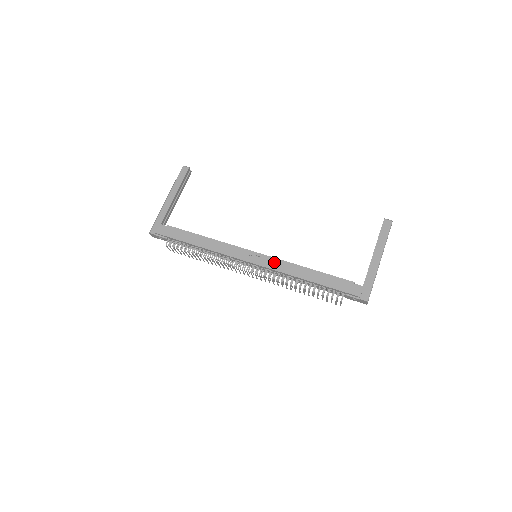
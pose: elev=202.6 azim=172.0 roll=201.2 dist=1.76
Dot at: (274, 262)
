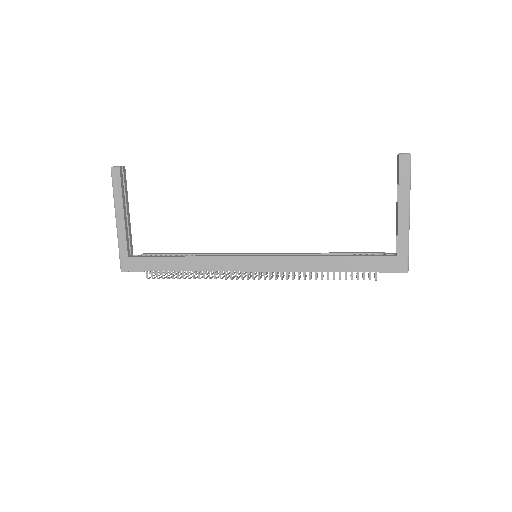
Dot at: (281, 262)
